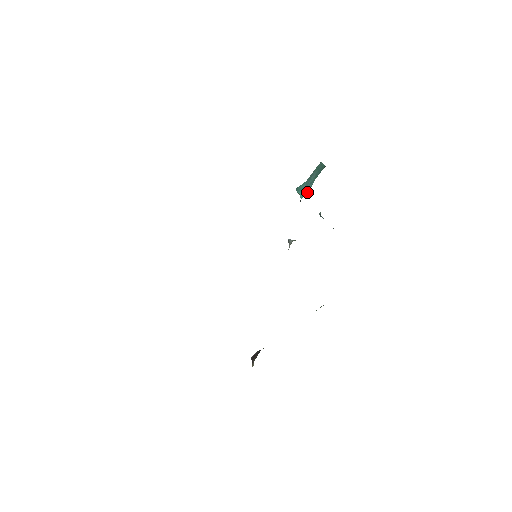
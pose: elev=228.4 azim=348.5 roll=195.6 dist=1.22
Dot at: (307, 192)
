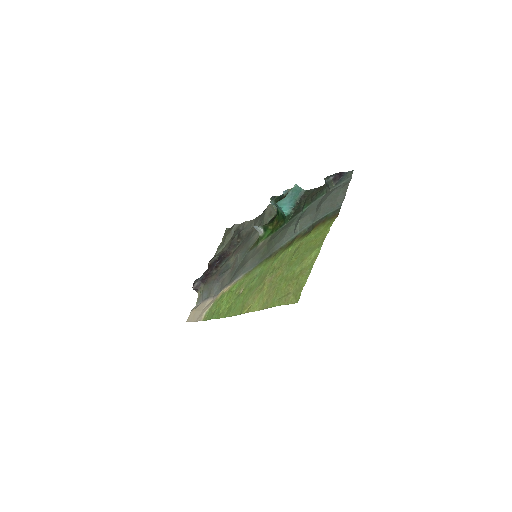
Dot at: (291, 208)
